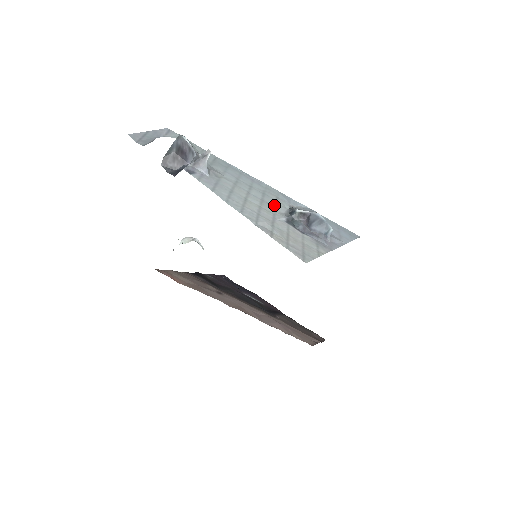
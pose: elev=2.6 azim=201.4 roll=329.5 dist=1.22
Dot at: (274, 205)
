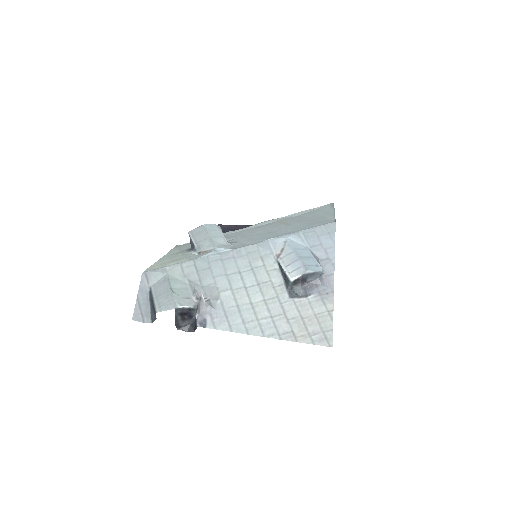
Dot at: (268, 279)
